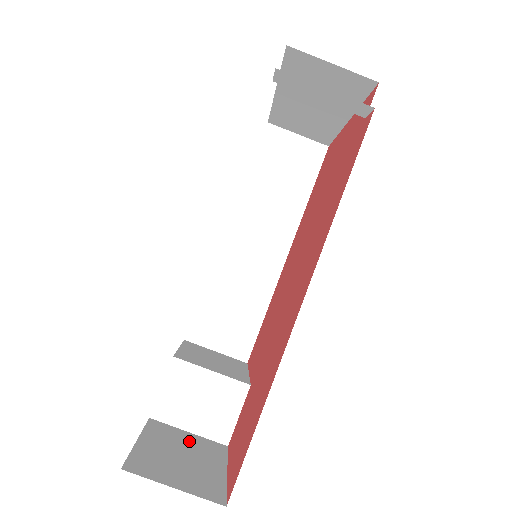
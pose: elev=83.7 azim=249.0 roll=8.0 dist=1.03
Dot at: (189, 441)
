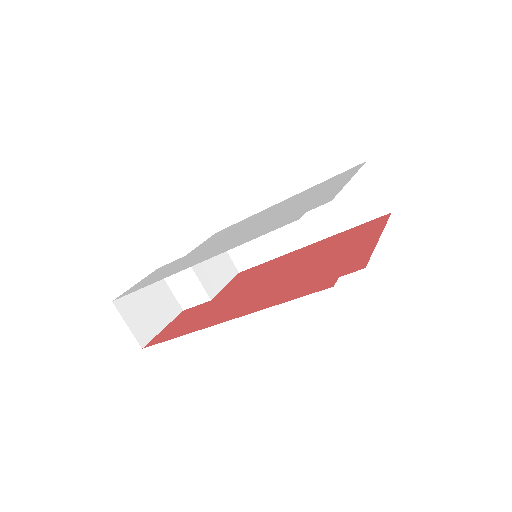
Dot at: (164, 297)
